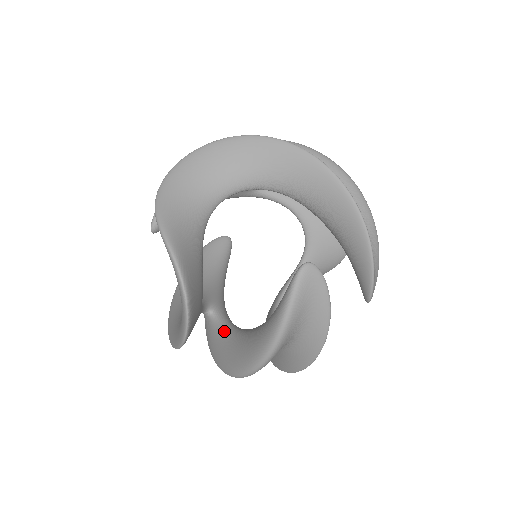
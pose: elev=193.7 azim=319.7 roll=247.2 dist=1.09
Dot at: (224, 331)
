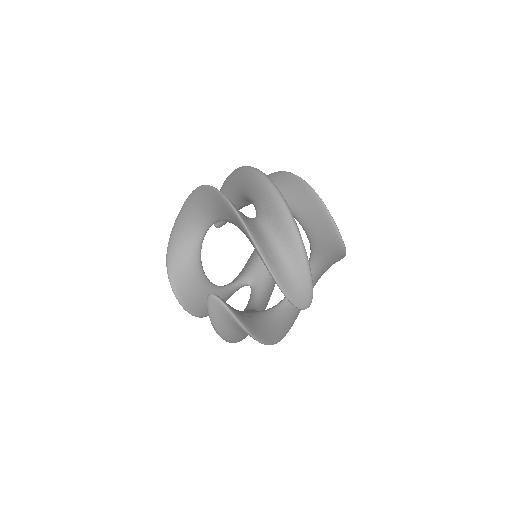
Dot at: (247, 304)
